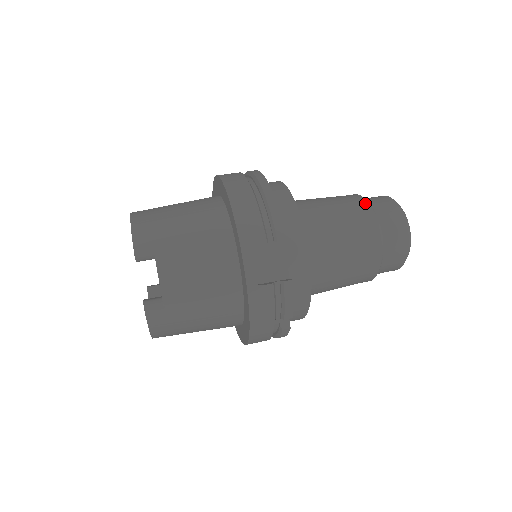
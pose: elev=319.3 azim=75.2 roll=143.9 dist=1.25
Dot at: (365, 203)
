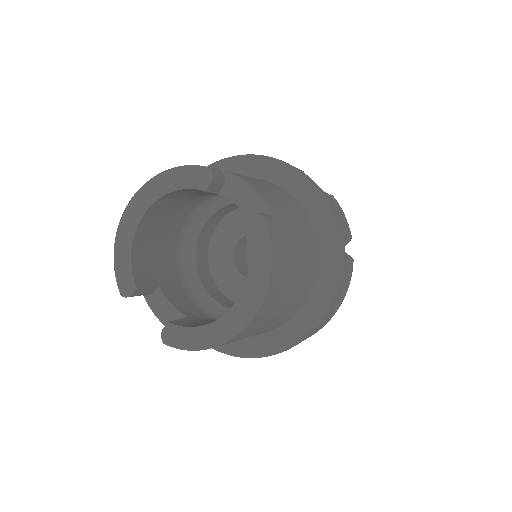
Dot at: occluded
